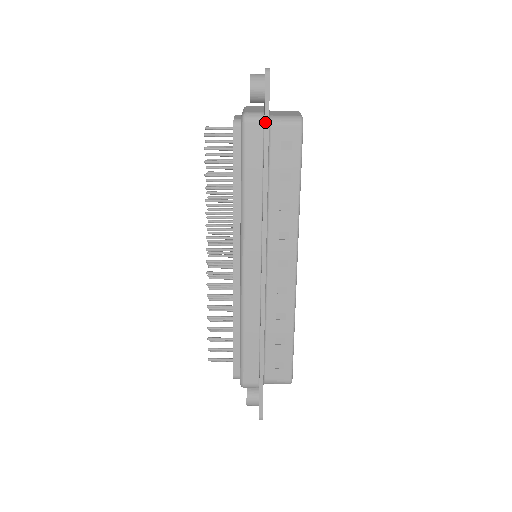
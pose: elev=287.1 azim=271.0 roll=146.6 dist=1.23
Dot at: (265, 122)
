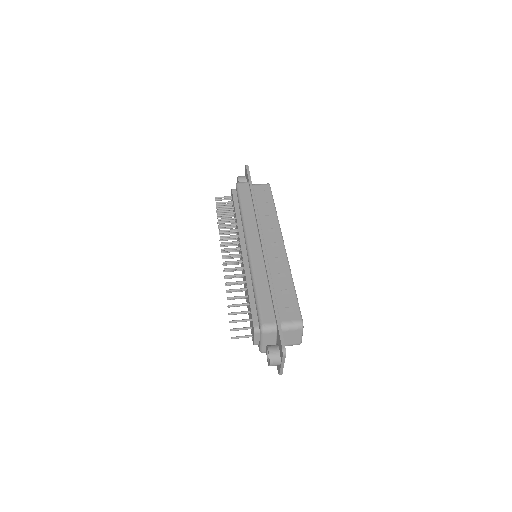
Dot at: (249, 181)
